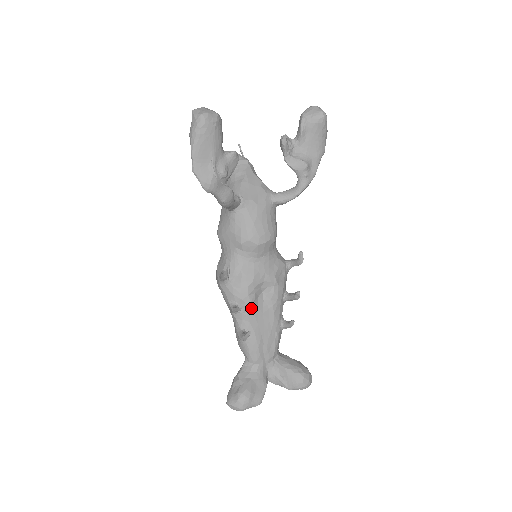
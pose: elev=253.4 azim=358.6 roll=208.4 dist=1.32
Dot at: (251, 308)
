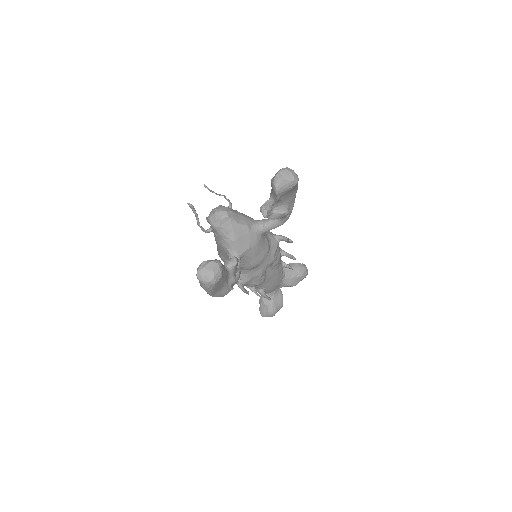
Dot at: (263, 282)
